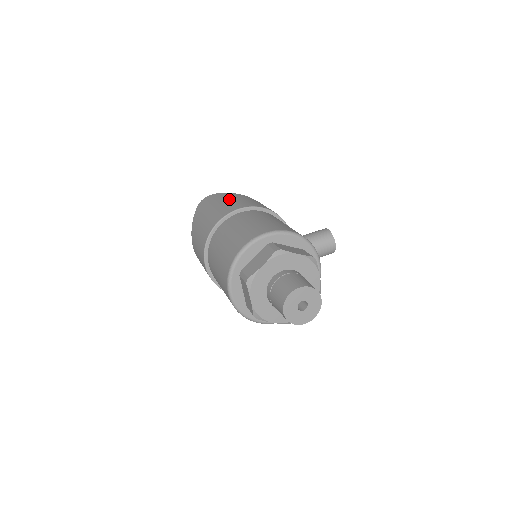
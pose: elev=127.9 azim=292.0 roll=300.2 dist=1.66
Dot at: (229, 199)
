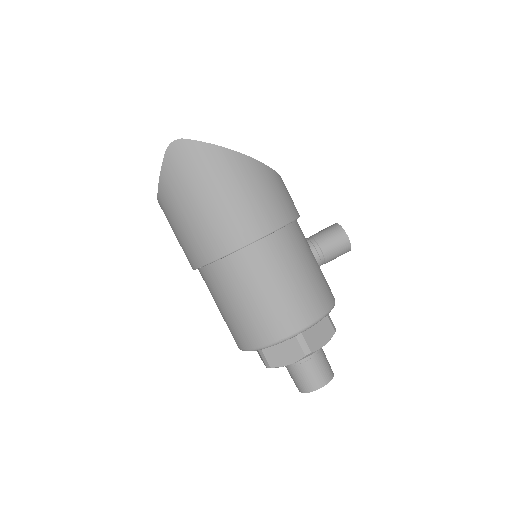
Dot at: (228, 189)
